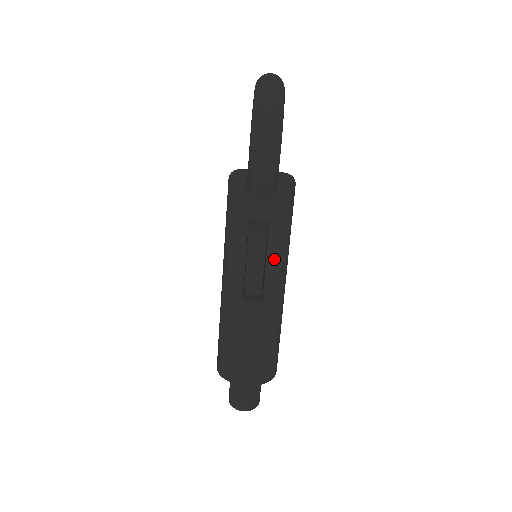
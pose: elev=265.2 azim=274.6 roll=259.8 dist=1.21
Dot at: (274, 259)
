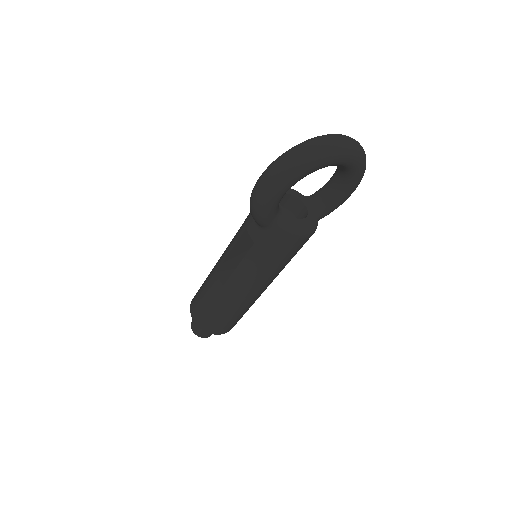
Dot at: (245, 269)
